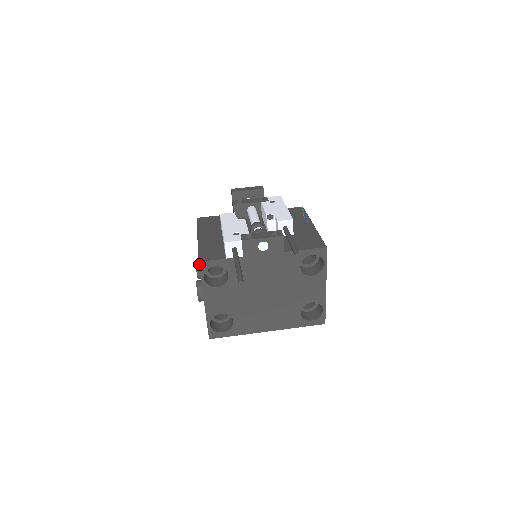
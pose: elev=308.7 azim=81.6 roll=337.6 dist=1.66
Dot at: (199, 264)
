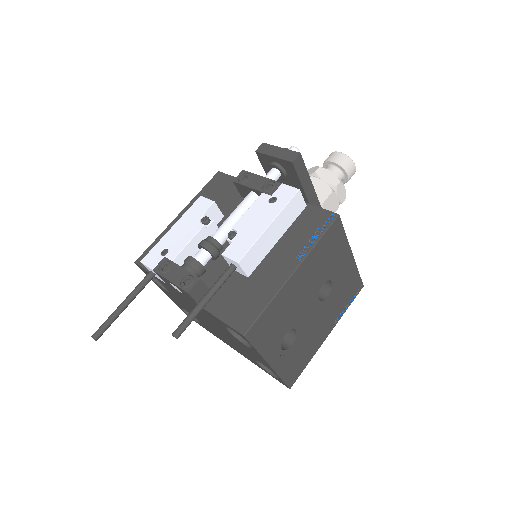
Dot at: (136, 264)
